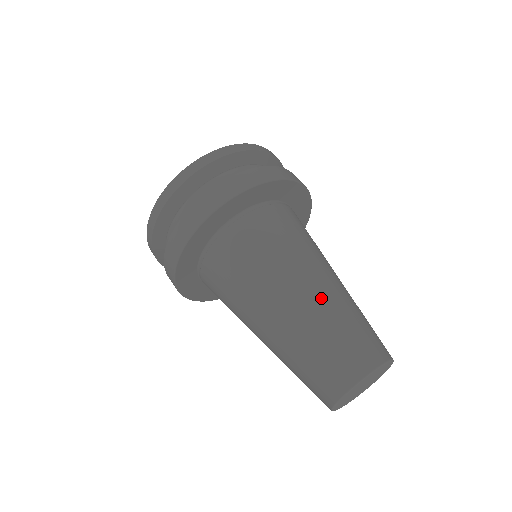
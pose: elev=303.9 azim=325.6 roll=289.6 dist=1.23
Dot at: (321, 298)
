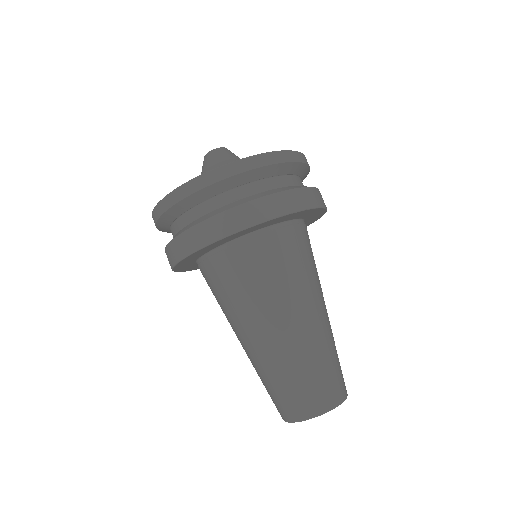
Dot at: (278, 349)
